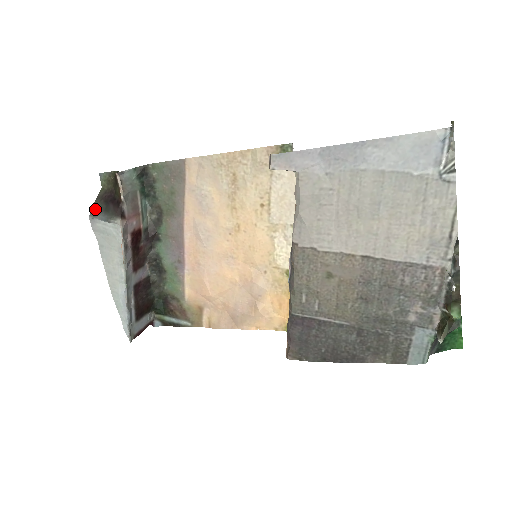
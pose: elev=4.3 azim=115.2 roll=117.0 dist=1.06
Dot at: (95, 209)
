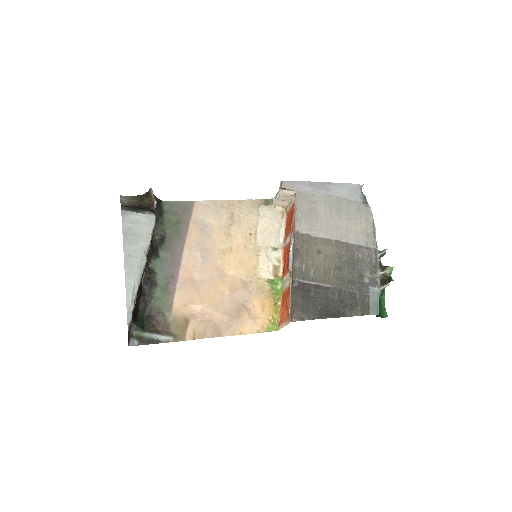
Dot at: (125, 208)
